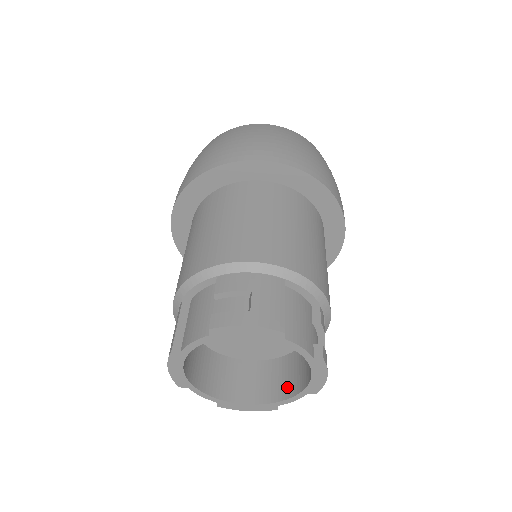
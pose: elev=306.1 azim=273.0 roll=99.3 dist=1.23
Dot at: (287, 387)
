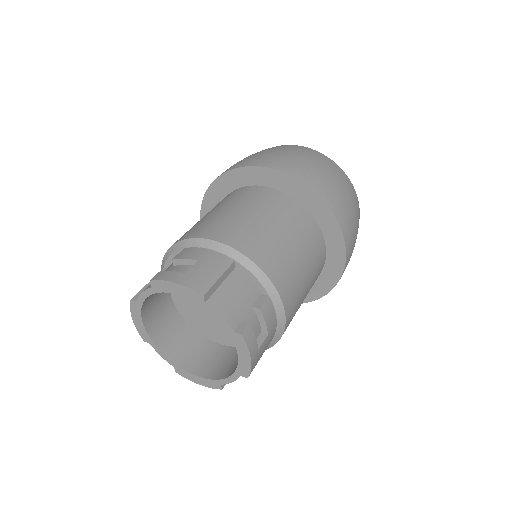
Dot at: (232, 369)
